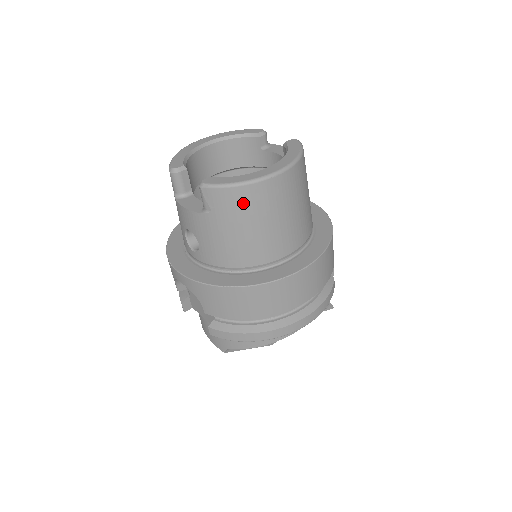
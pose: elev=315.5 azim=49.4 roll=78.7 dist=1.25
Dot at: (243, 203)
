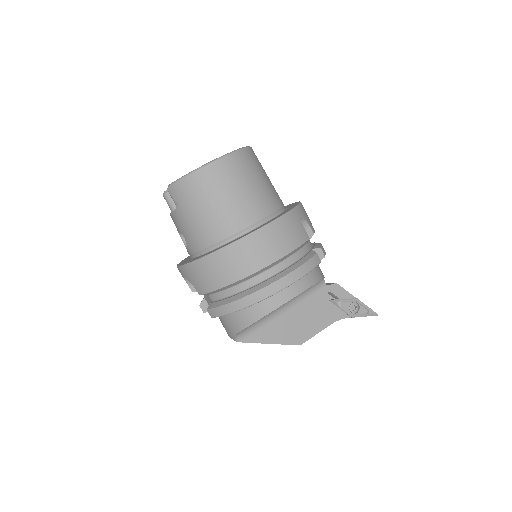
Dot at: (194, 189)
